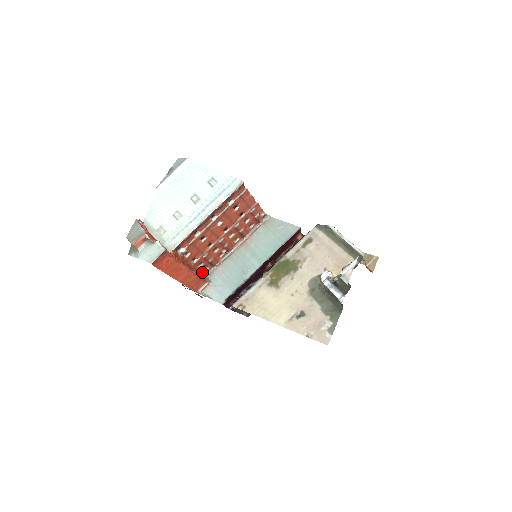
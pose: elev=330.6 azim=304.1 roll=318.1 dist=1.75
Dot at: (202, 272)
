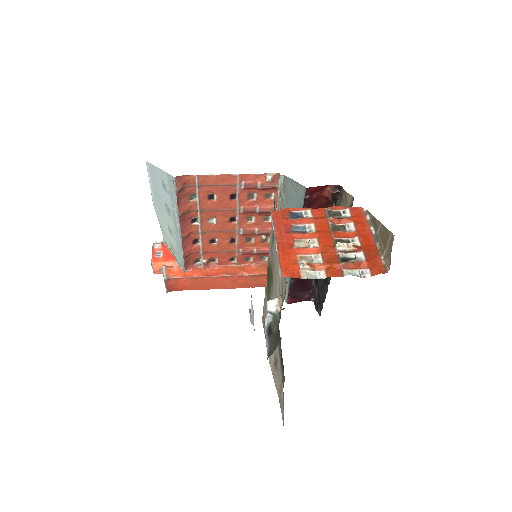
Dot at: (263, 263)
